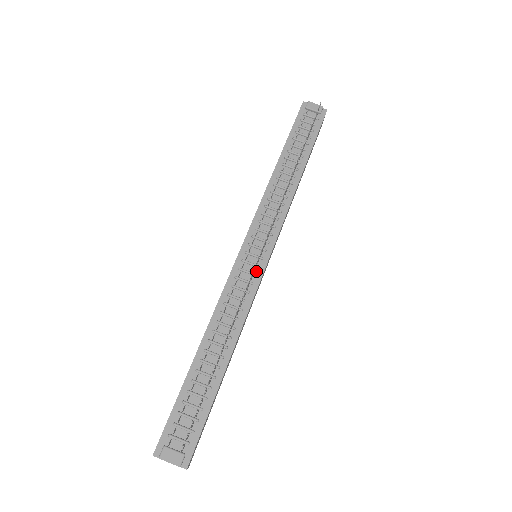
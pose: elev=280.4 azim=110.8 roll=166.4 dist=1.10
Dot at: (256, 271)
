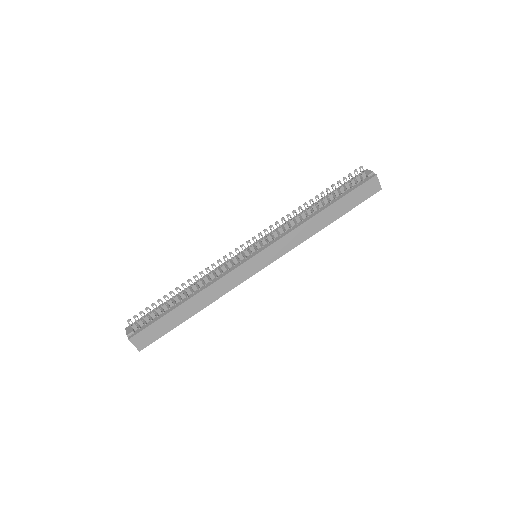
Dot at: (243, 260)
